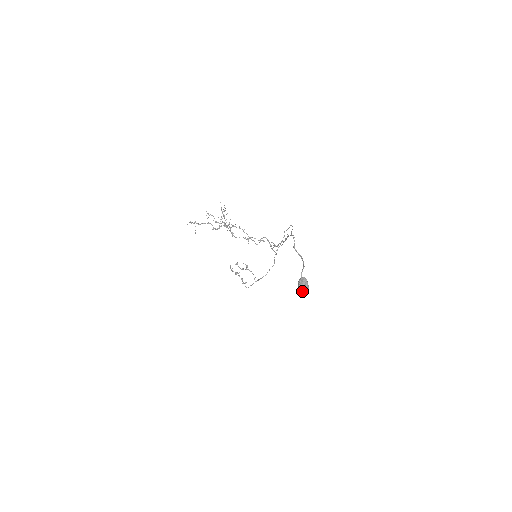
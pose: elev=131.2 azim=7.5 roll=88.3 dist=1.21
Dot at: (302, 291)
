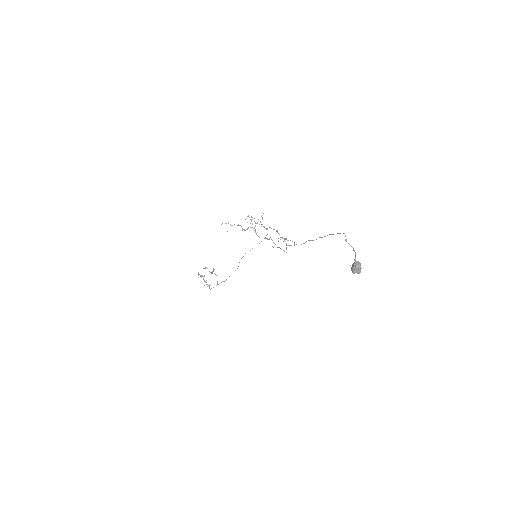
Dot at: (357, 271)
